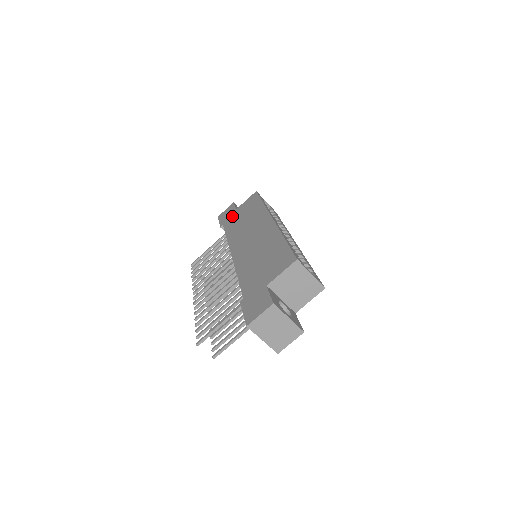
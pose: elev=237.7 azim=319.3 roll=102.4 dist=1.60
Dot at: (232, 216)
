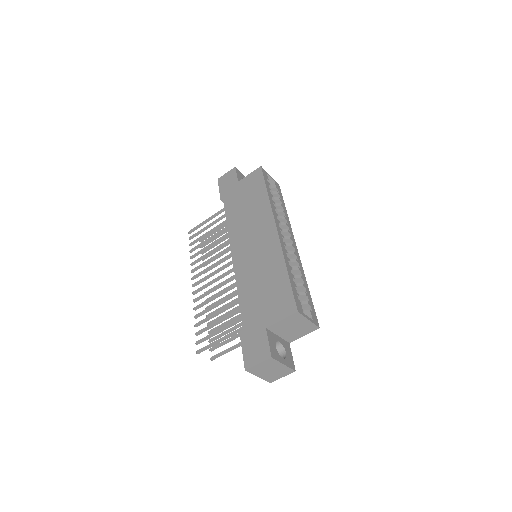
Dot at: (233, 191)
